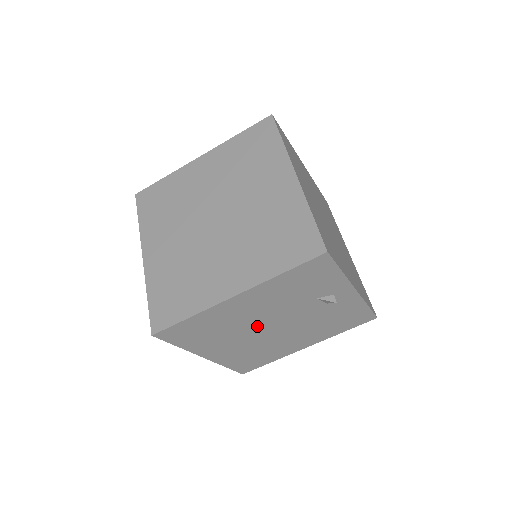
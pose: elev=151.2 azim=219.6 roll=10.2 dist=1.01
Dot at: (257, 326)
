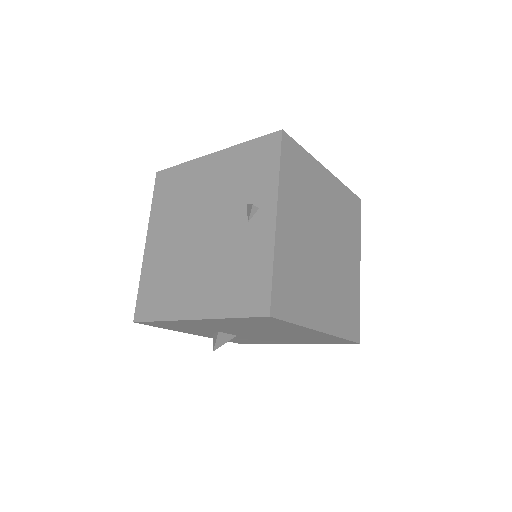
Dot at: (195, 218)
